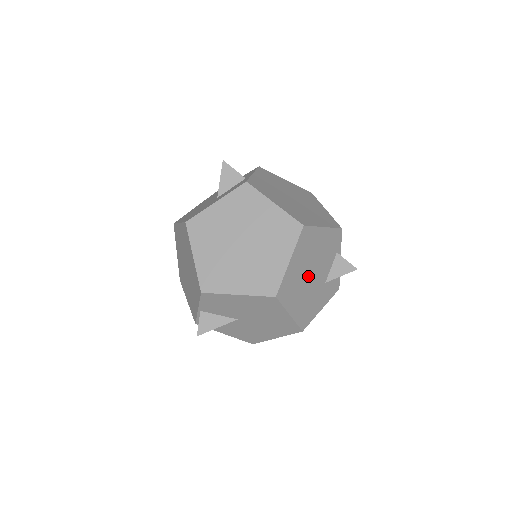
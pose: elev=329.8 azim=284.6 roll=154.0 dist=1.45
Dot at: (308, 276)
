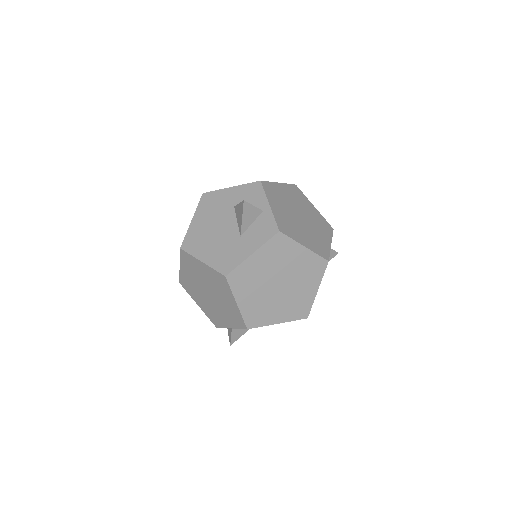
Dot at: occluded
